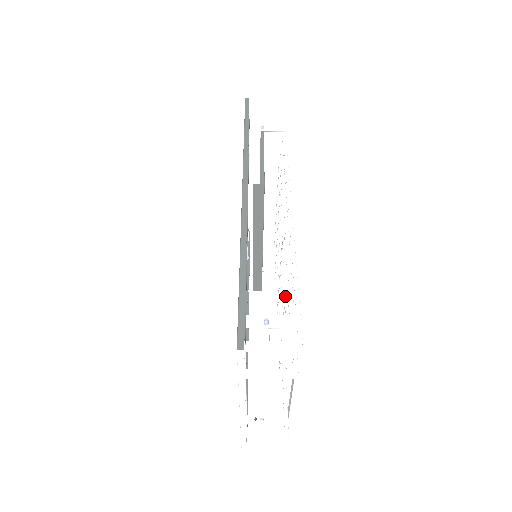
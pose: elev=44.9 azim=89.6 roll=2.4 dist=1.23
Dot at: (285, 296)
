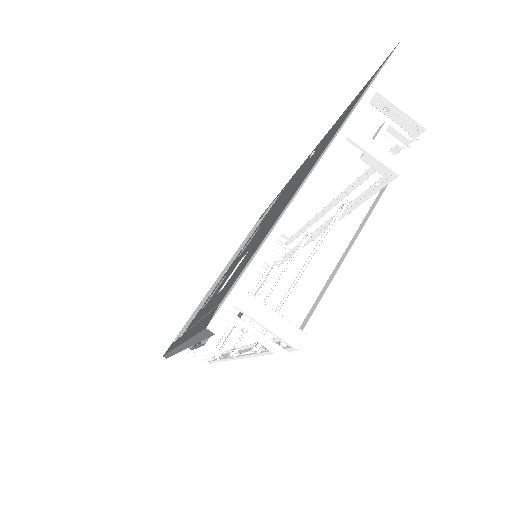
Dot at: occluded
